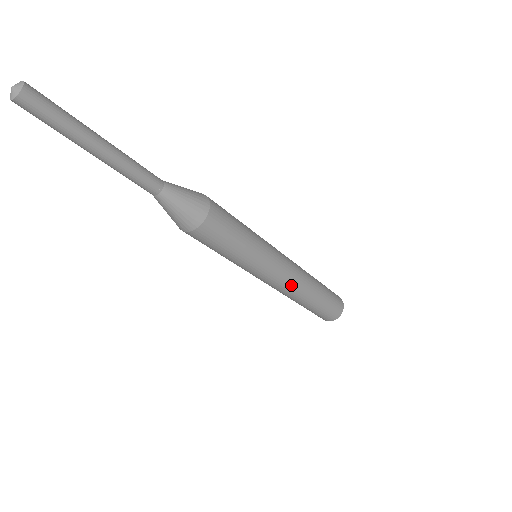
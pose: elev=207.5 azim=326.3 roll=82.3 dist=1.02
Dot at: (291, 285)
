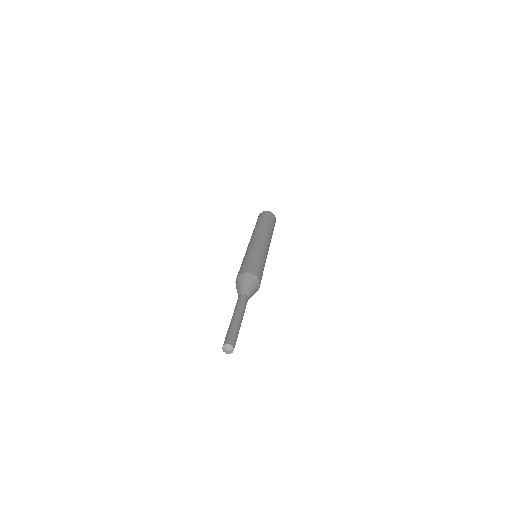
Dot at: occluded
